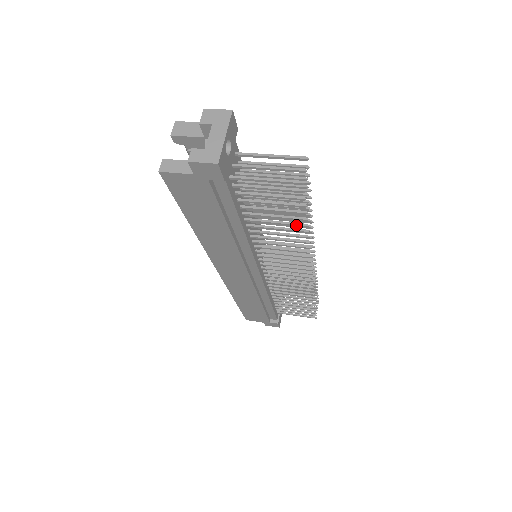
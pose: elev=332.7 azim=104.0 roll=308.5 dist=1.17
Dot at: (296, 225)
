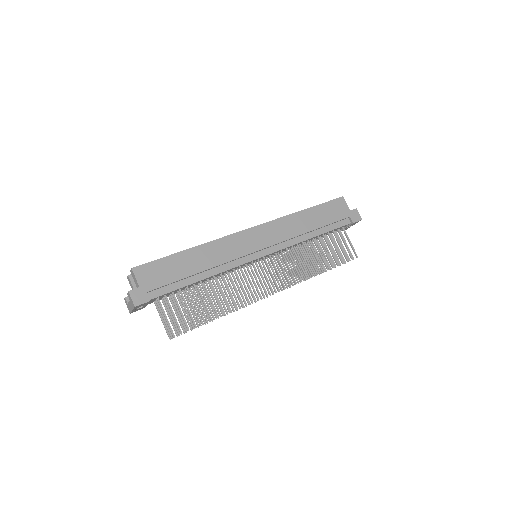
Dot at: (209, 315)
